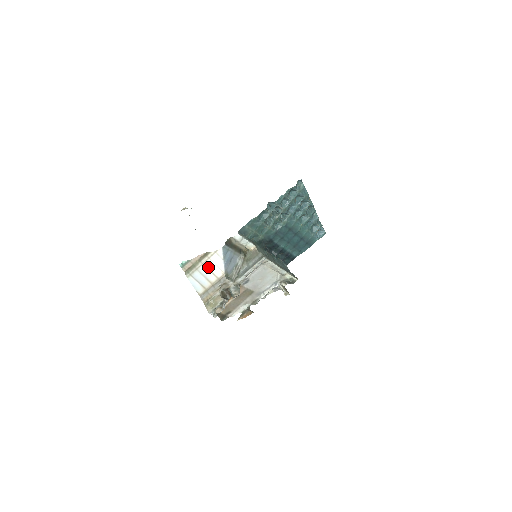
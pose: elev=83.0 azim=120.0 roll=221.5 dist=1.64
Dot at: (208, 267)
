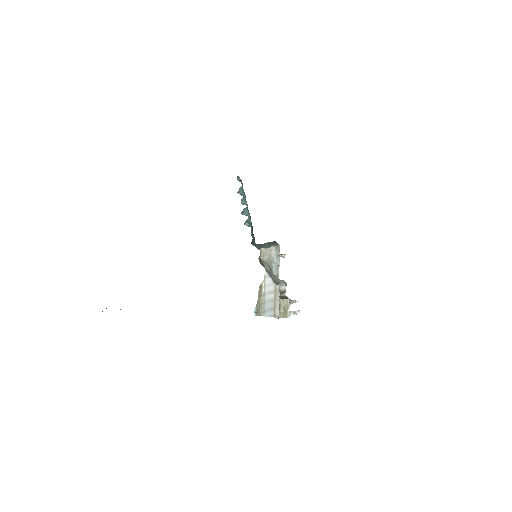
Dot at: (267, 293)
